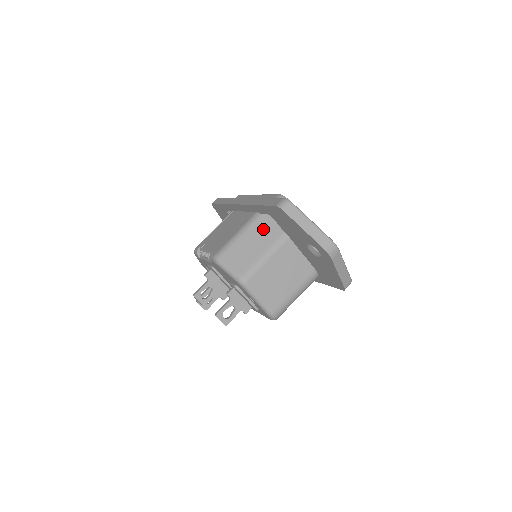
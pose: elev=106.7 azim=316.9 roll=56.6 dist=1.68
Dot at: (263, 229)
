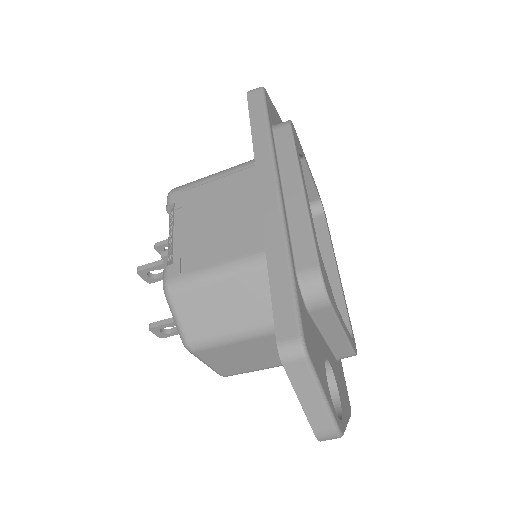
Dot at: (262, 291)
